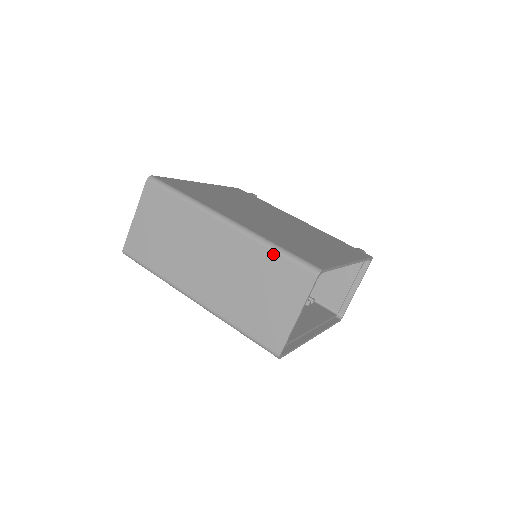
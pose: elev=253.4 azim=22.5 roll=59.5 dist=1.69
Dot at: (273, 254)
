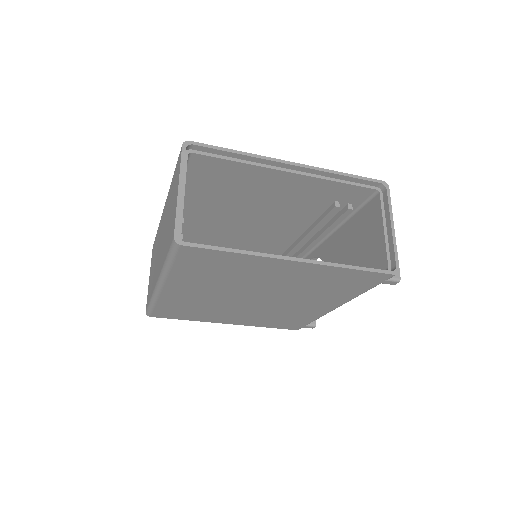
Dot at: (173, 177)
